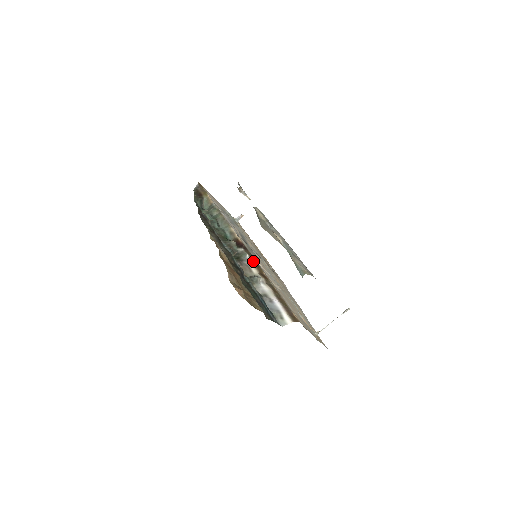
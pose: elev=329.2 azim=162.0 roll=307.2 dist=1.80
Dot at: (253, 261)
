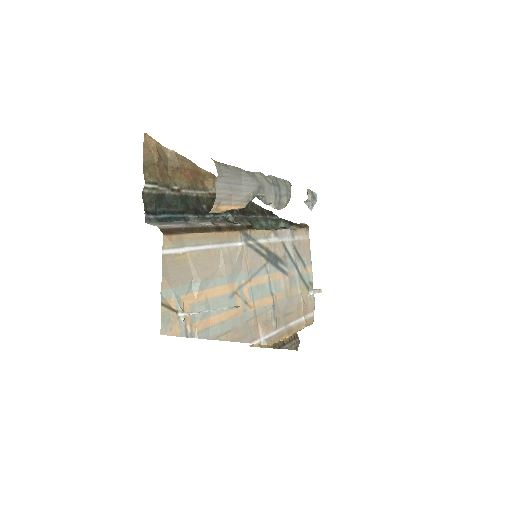
Dot at: (235, 228)
